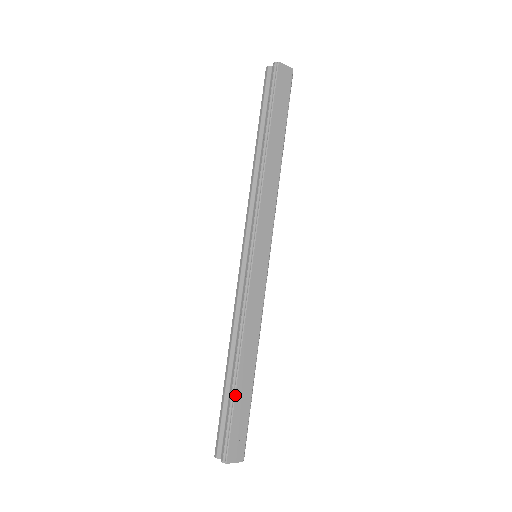
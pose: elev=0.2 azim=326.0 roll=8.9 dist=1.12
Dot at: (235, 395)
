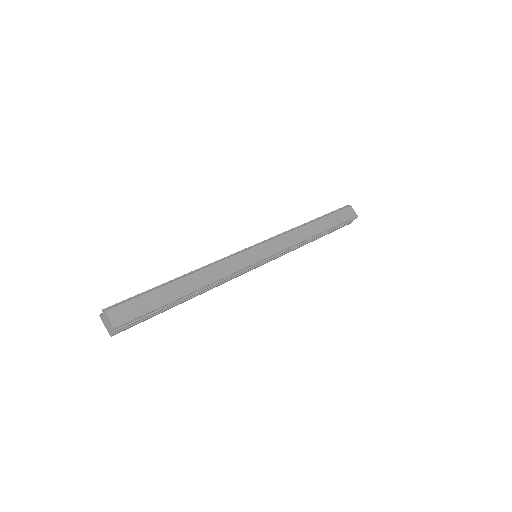
Dot at: (161, 286)
